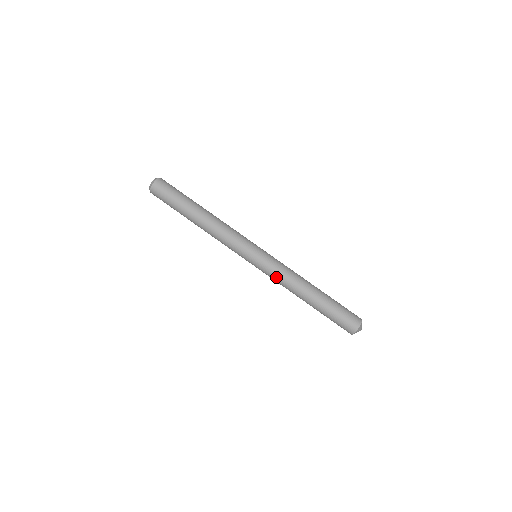
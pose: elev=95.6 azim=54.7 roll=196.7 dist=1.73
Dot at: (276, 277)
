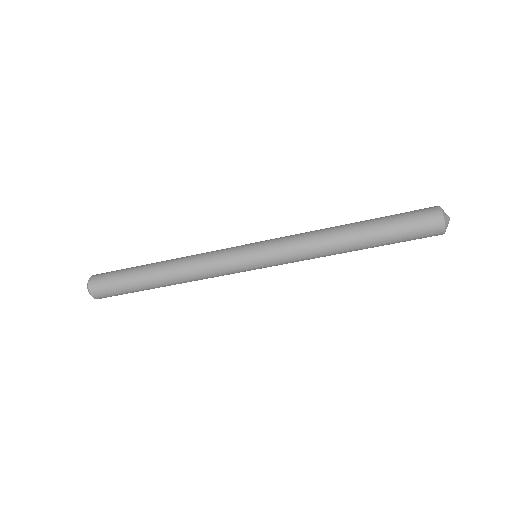
Dot at: occluded
